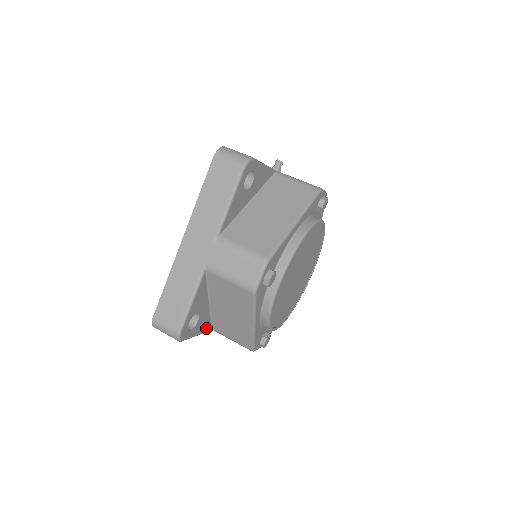
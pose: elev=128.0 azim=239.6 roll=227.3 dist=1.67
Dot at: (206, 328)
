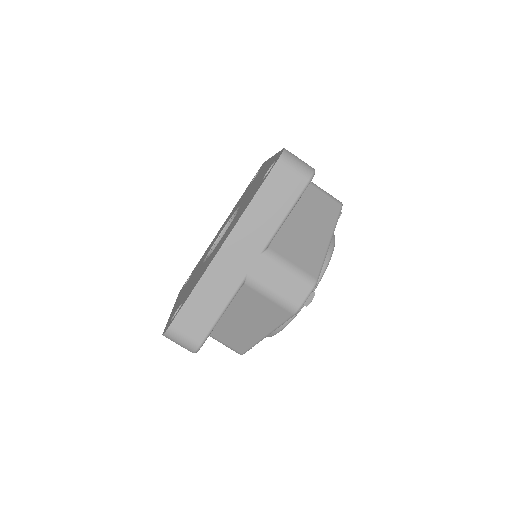
Dot at: occluded
